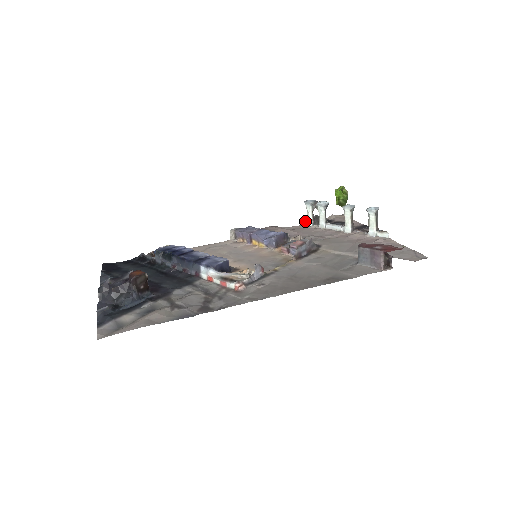
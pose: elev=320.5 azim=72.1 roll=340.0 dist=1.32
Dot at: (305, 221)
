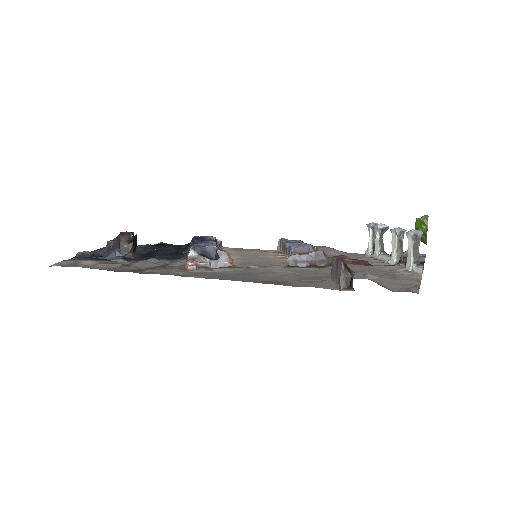
Dot at: occluded
